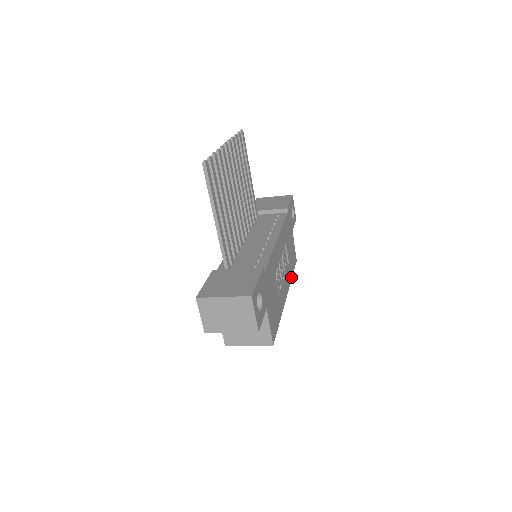
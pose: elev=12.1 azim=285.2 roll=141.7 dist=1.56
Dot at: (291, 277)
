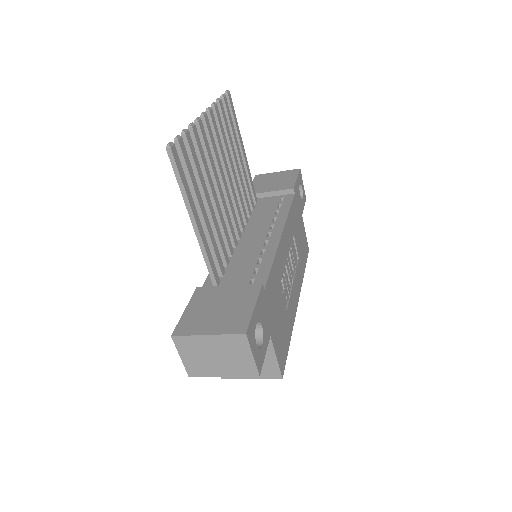
Dot at: (303, 274)
